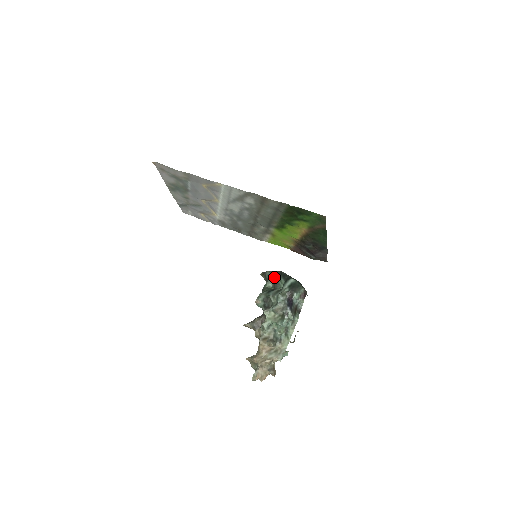
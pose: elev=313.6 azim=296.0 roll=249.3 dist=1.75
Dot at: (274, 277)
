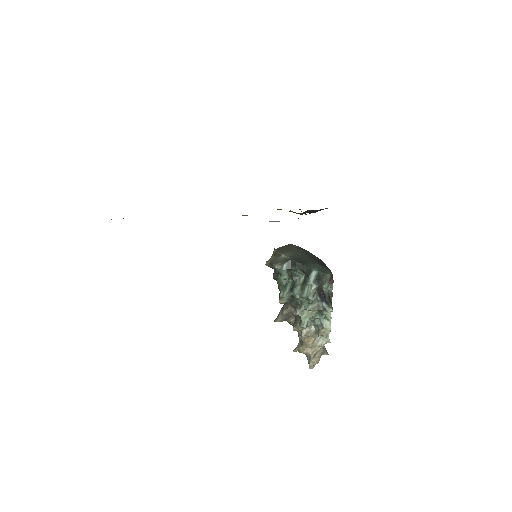
Dot at: (288, 270)
